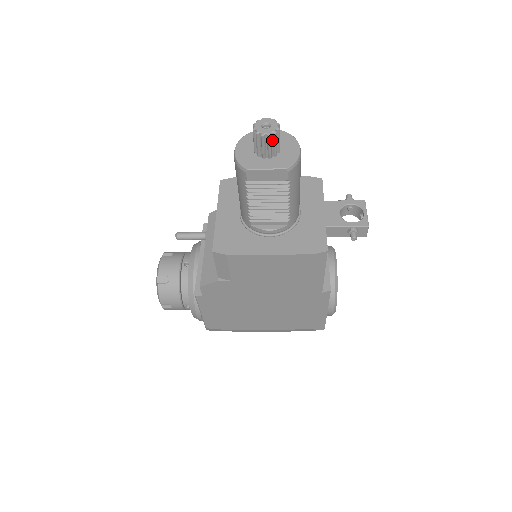
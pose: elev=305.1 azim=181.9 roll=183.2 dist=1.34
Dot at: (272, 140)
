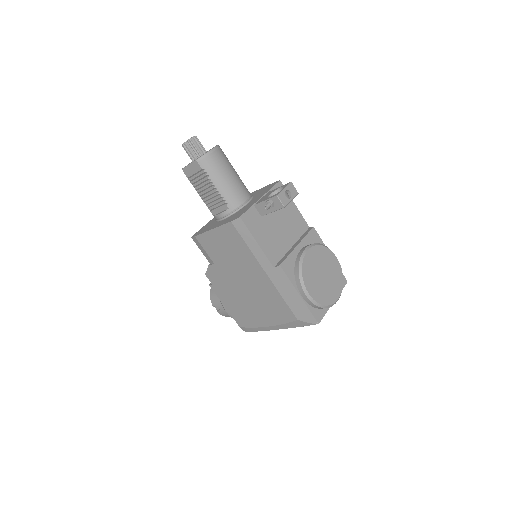
Dot at: (190, 147)
